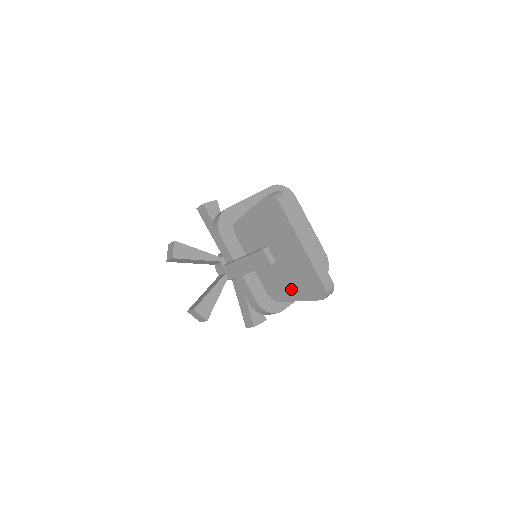
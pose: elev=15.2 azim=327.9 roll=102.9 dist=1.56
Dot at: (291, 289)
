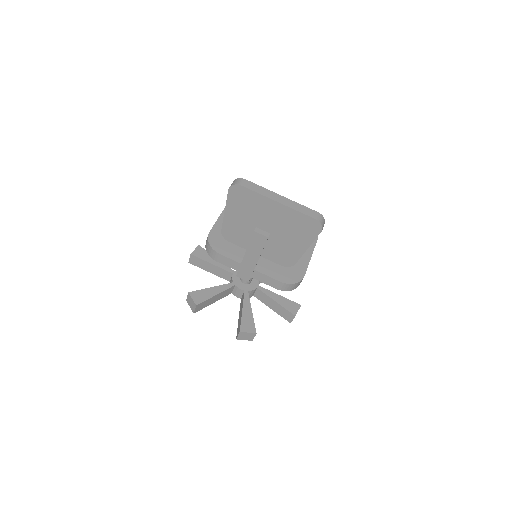
Dot at: (295, 245)
